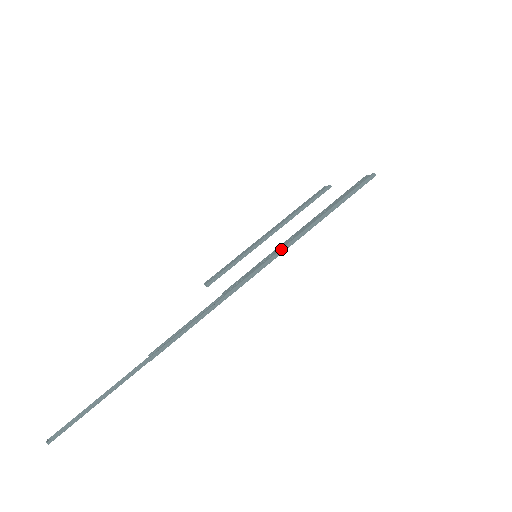
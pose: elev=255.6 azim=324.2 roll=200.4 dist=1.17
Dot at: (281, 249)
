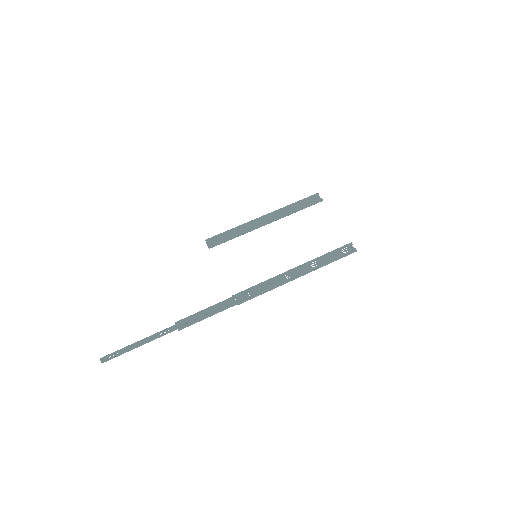
Dot at: (281, 284)
